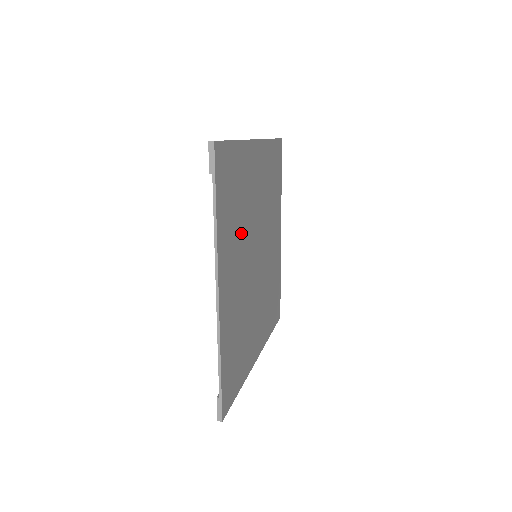
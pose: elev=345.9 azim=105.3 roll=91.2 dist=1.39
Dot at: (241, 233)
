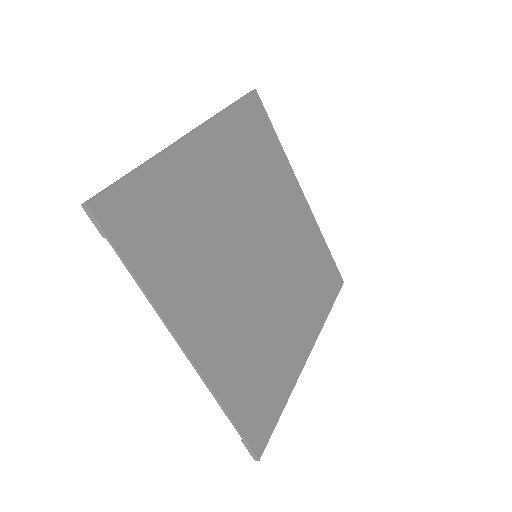
Dot at: (206, 257)
